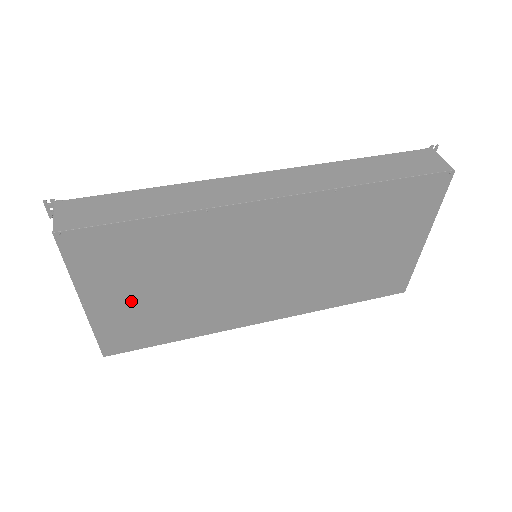
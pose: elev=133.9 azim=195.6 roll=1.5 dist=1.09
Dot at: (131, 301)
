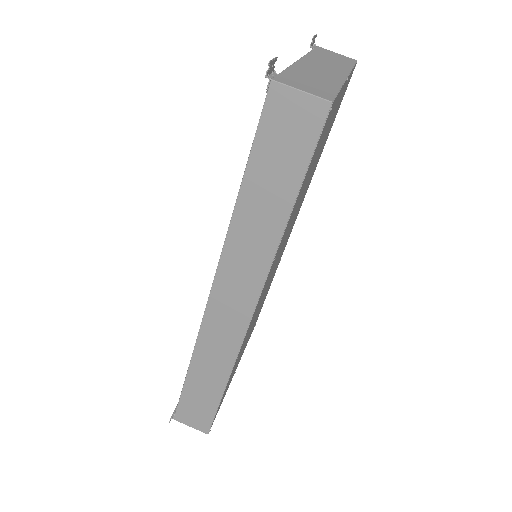
Dot at: occluded
